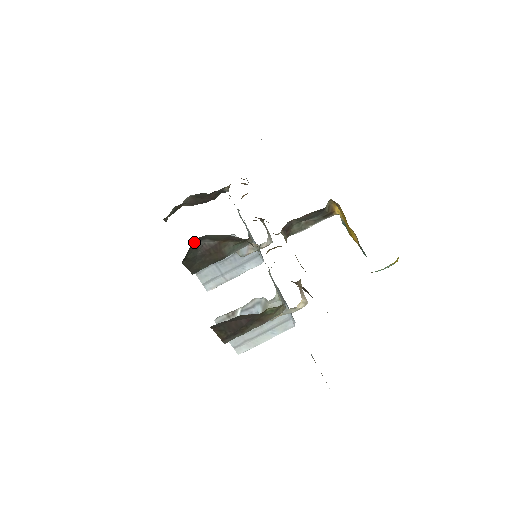
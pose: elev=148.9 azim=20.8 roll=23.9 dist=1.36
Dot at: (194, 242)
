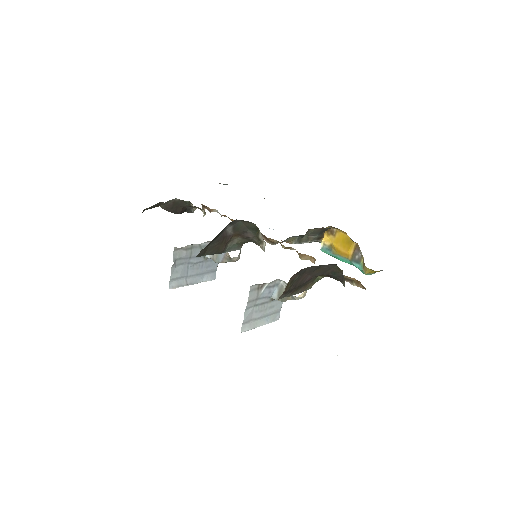
Dot at: (230, 222)
